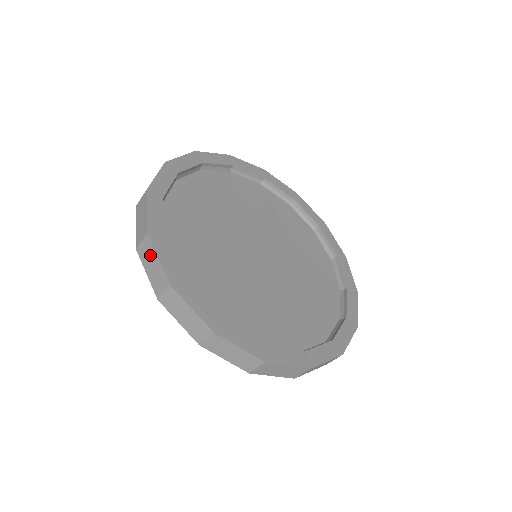
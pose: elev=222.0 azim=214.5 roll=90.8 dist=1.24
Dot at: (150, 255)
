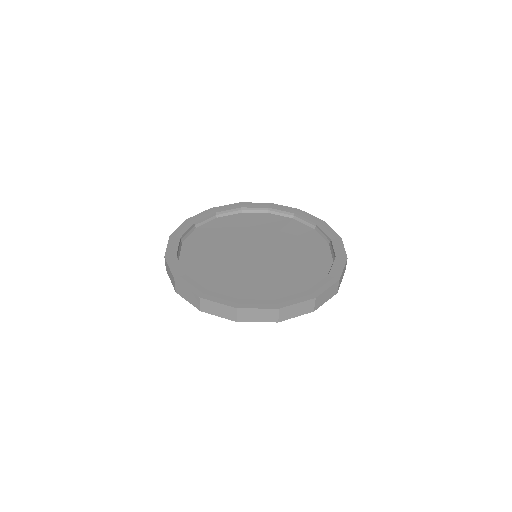
Dot at: occluded
